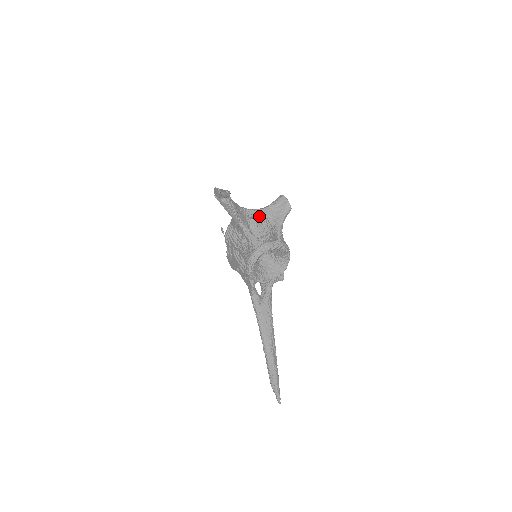
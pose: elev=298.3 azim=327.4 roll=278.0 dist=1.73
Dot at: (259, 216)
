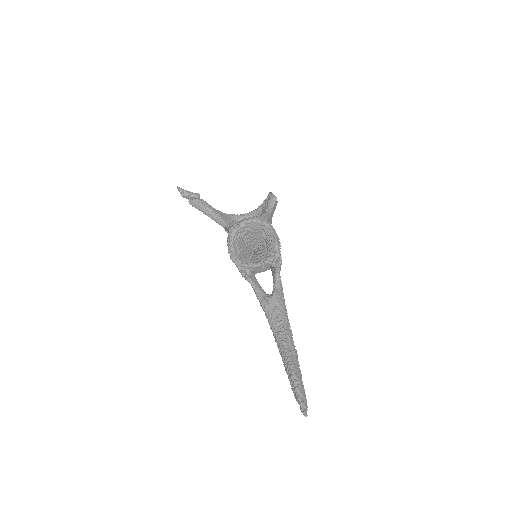
Dot at: (248, 217)
